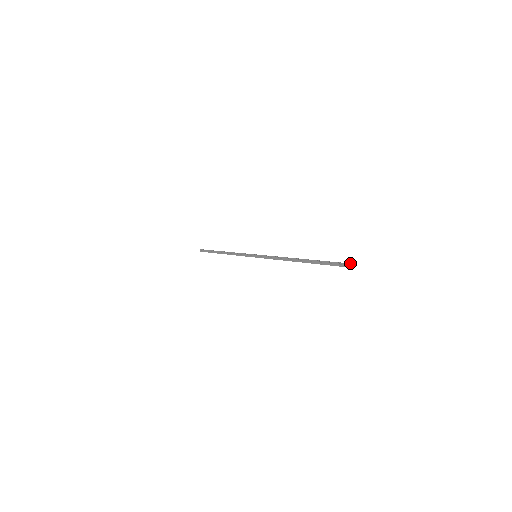
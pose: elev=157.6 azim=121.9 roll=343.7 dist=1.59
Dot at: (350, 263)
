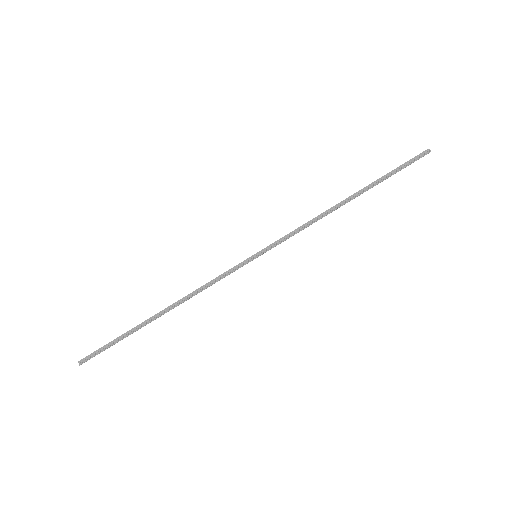
Dot at: (425, 150)
